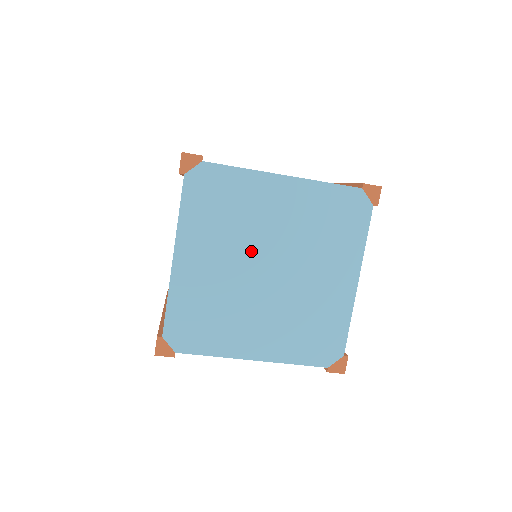
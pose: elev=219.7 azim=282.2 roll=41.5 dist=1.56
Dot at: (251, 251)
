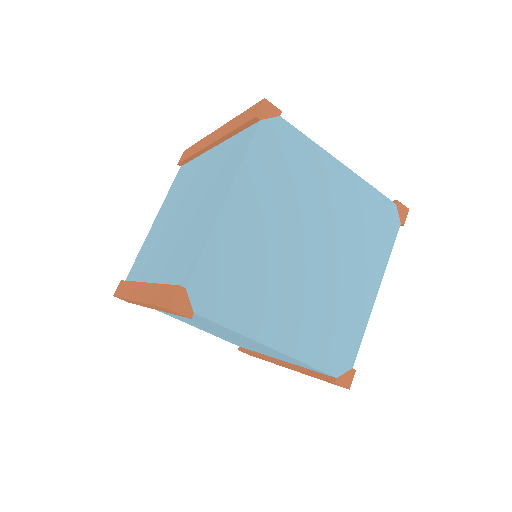
Dot at: (299, 224)
